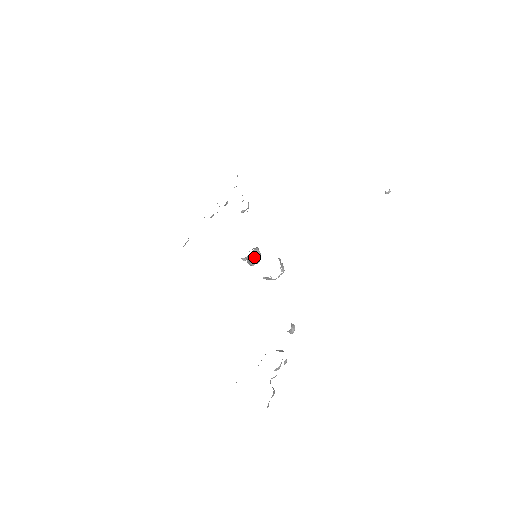
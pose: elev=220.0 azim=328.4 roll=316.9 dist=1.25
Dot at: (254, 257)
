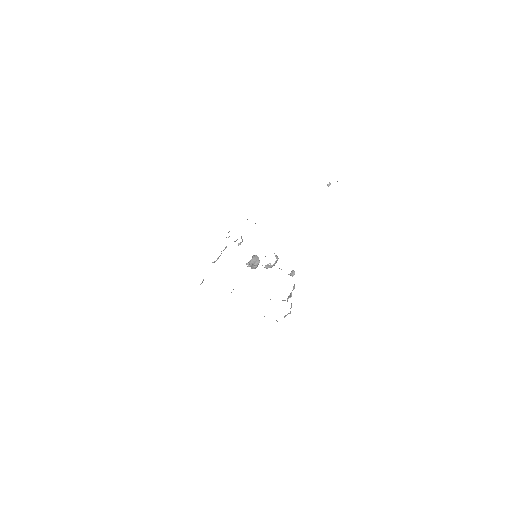
Dot at: (255, 260)
